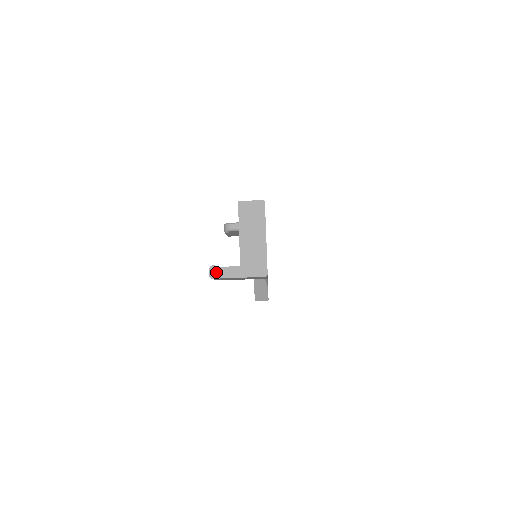
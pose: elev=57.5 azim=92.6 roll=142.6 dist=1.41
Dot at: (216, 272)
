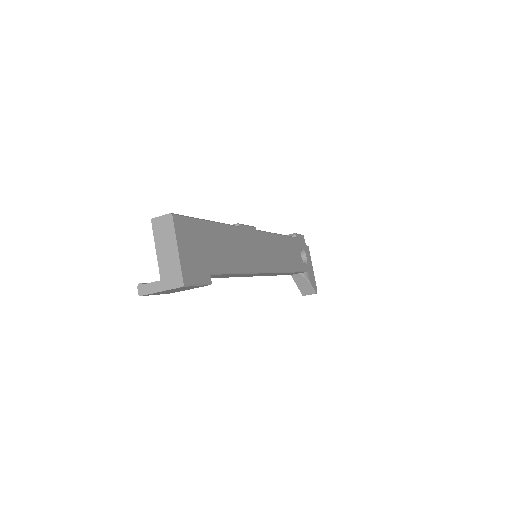
Dot at: (143, 289)
